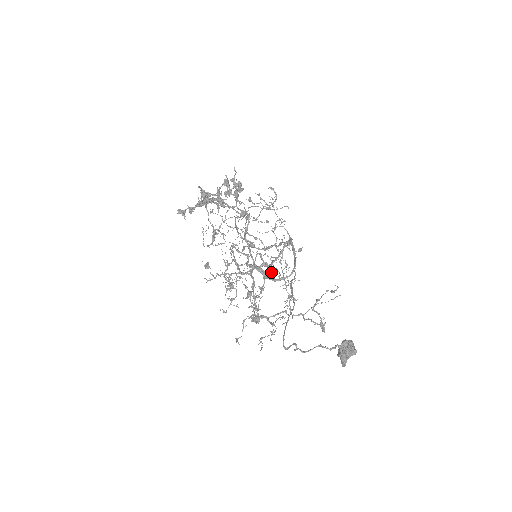
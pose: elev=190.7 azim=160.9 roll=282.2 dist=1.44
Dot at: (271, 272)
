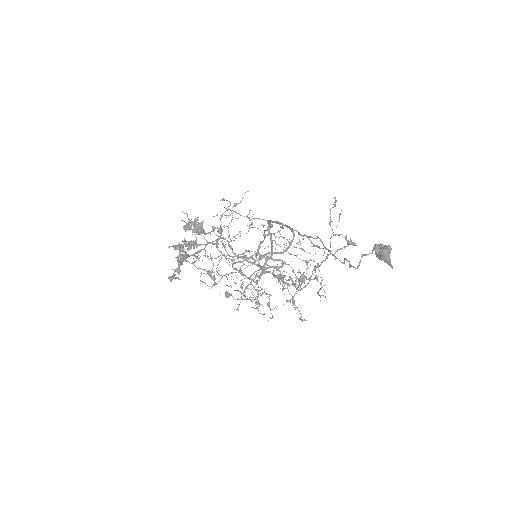
Dot at: (277, 260)
